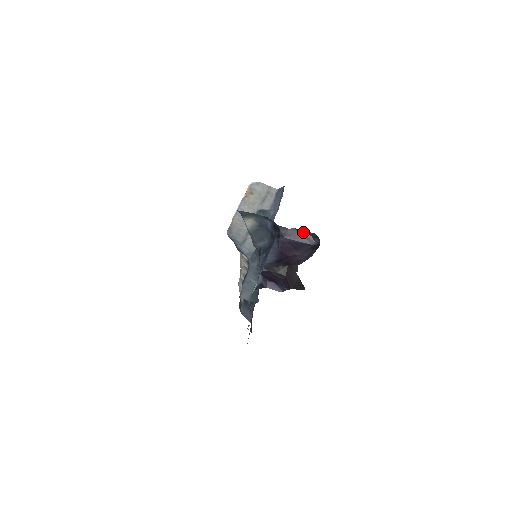
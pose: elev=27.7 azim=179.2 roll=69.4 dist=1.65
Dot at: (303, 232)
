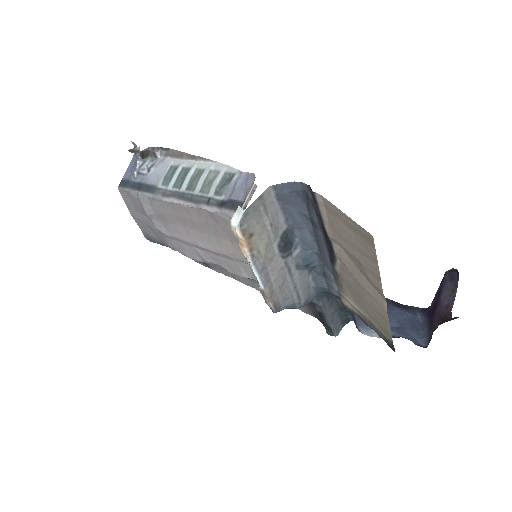
Dot at: occluded
